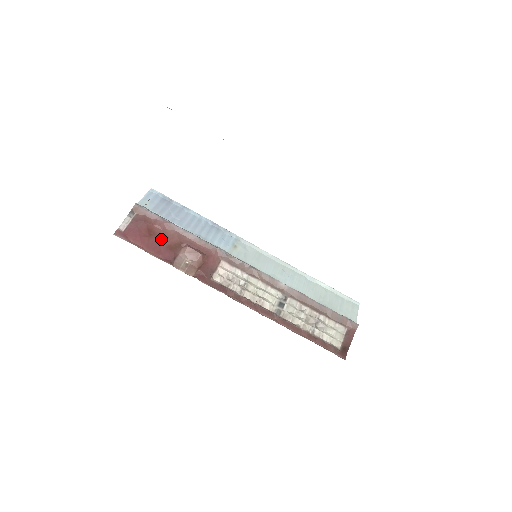
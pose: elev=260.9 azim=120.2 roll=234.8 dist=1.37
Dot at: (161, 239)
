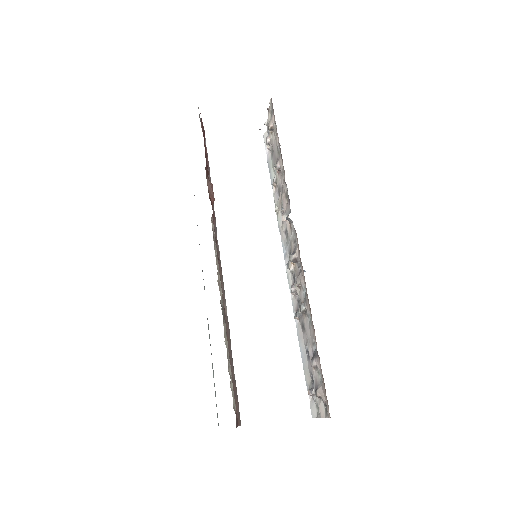
Dot at: occluded
